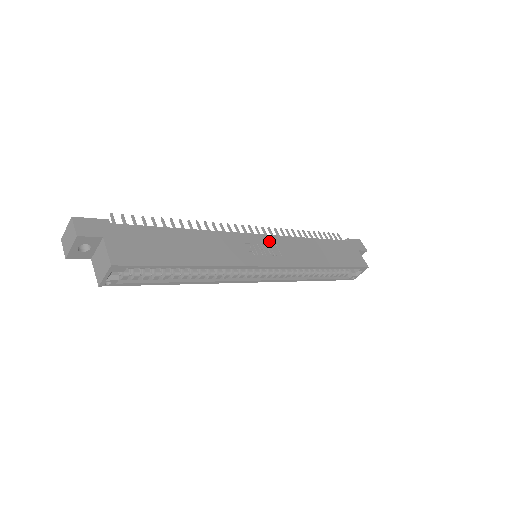
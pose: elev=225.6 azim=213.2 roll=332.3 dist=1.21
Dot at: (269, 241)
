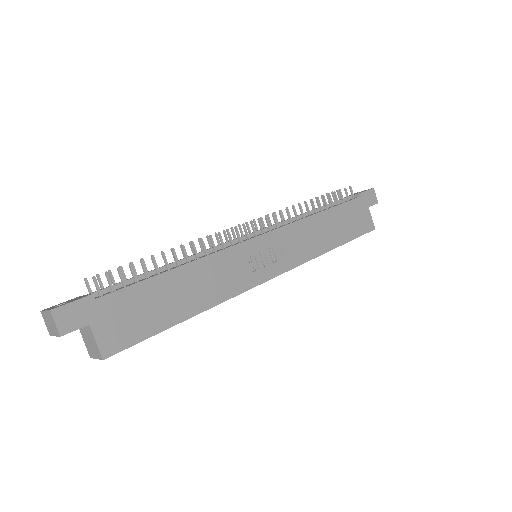
Dot at: (272, 240)
